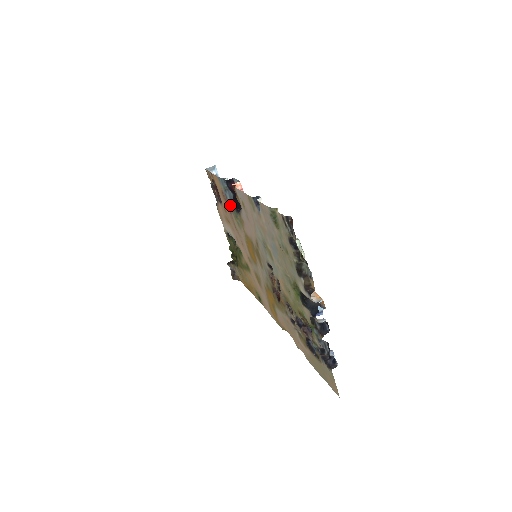
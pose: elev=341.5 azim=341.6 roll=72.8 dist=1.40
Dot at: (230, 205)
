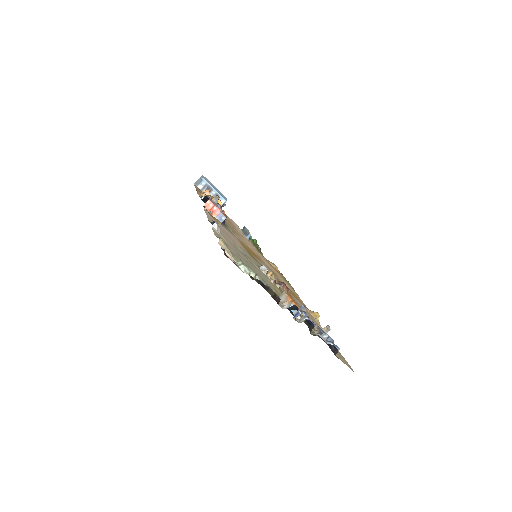
Dot at: occluded
